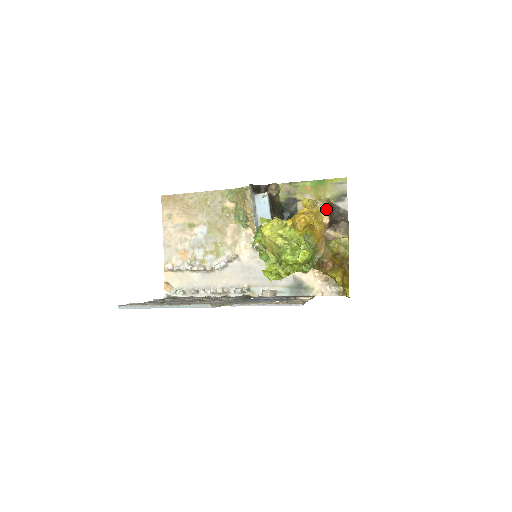
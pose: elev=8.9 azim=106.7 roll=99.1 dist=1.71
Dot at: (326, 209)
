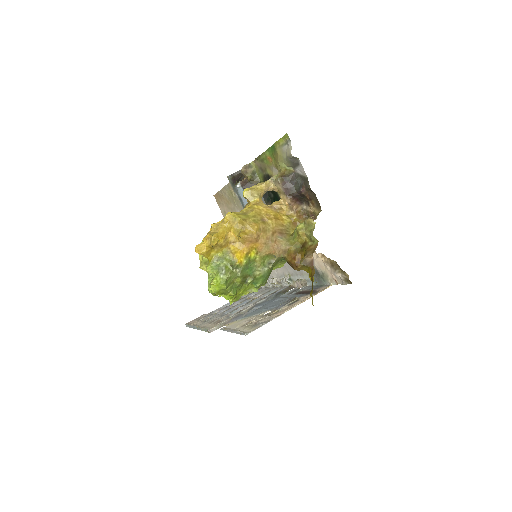
Dot at: (280, 187)
